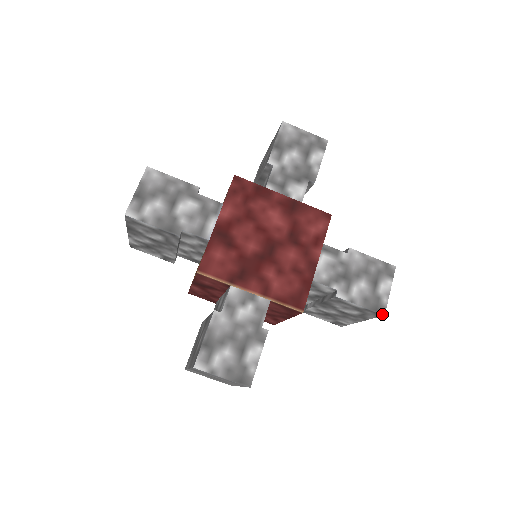
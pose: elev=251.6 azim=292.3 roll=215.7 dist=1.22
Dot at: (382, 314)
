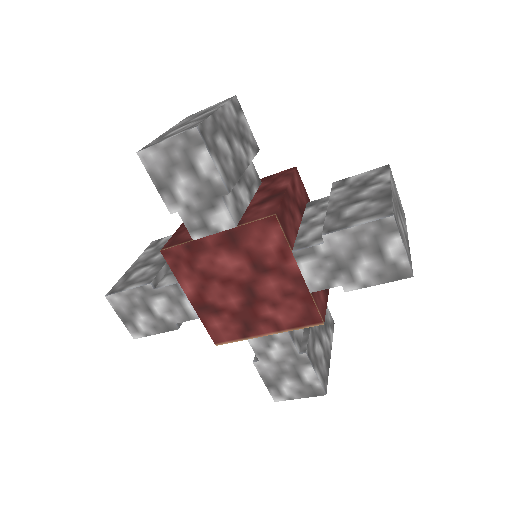
Dot at: occluded
